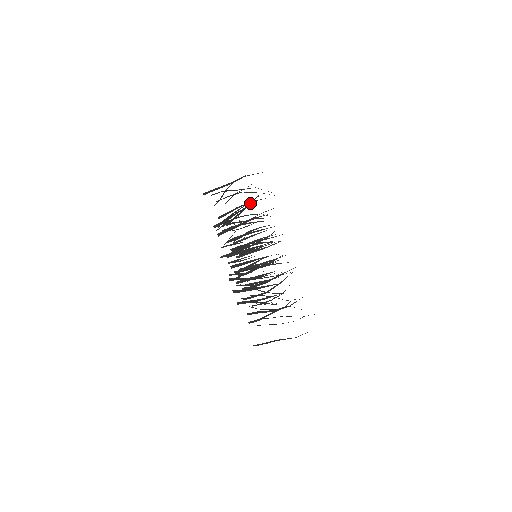
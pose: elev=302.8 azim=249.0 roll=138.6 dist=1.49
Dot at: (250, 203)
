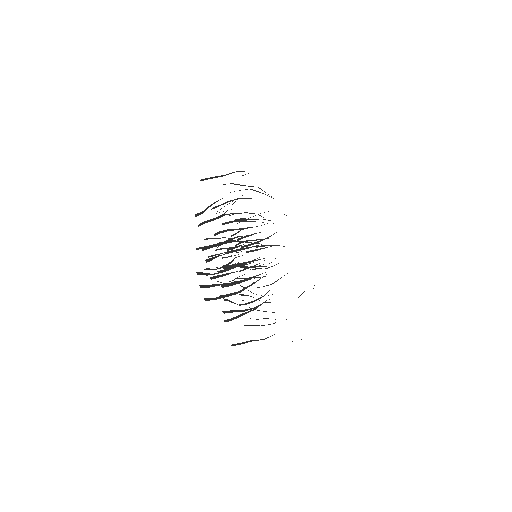
Dot at: (236, 199)
